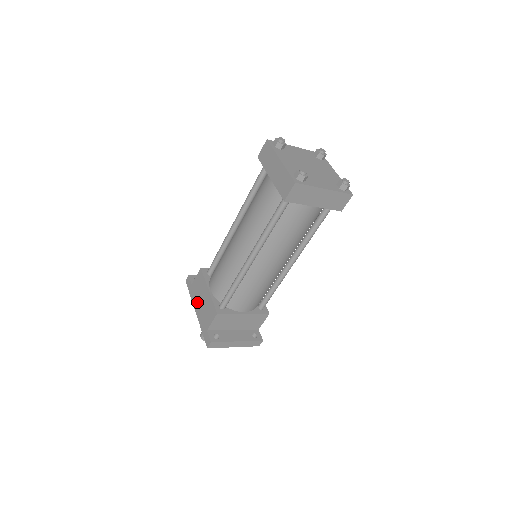
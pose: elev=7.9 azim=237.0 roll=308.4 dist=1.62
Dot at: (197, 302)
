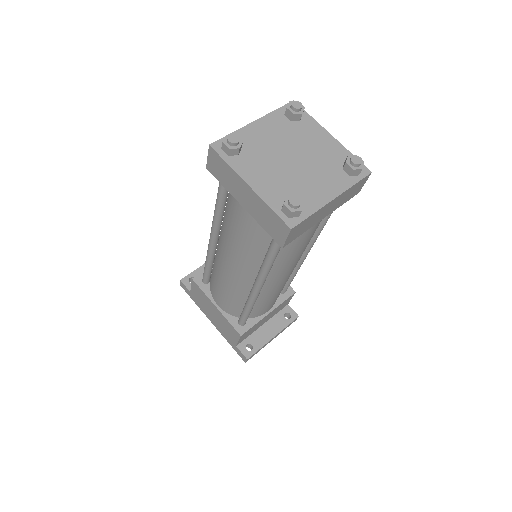
Dot at: (207, 313)
